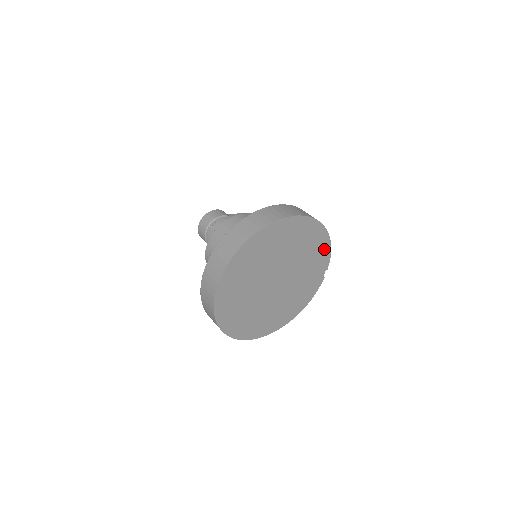
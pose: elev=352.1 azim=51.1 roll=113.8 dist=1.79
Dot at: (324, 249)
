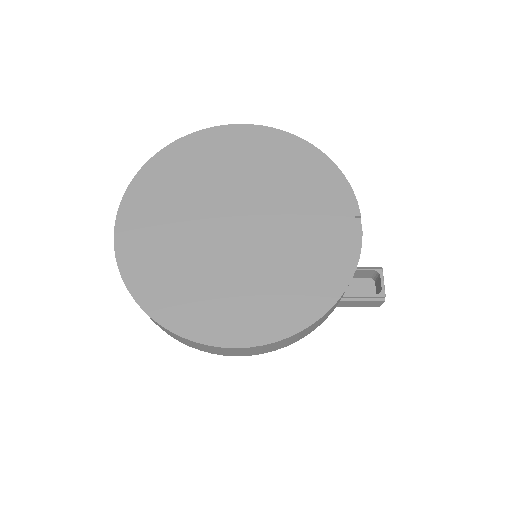
Dot at: (328, 177)
